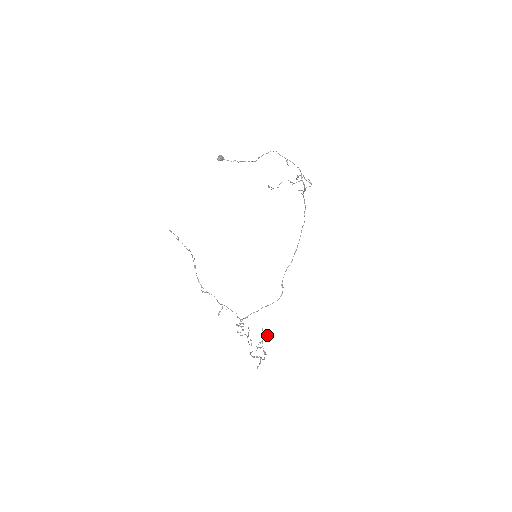
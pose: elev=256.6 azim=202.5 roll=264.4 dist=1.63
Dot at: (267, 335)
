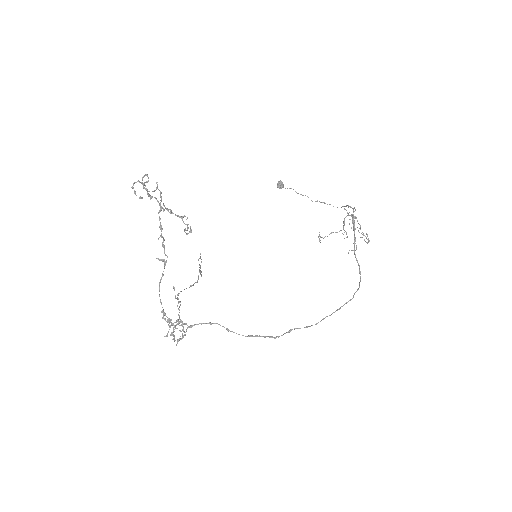
Dot at: (185, 232)
